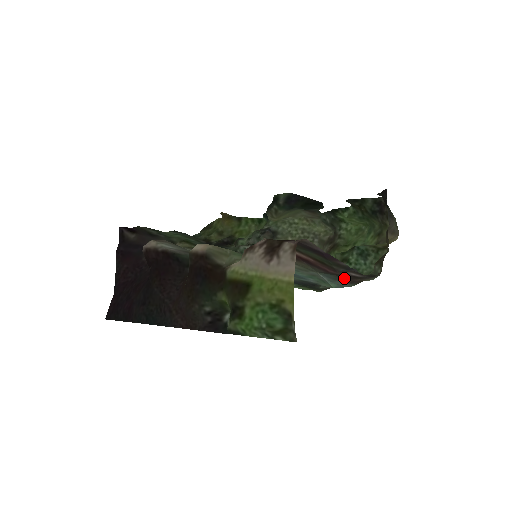
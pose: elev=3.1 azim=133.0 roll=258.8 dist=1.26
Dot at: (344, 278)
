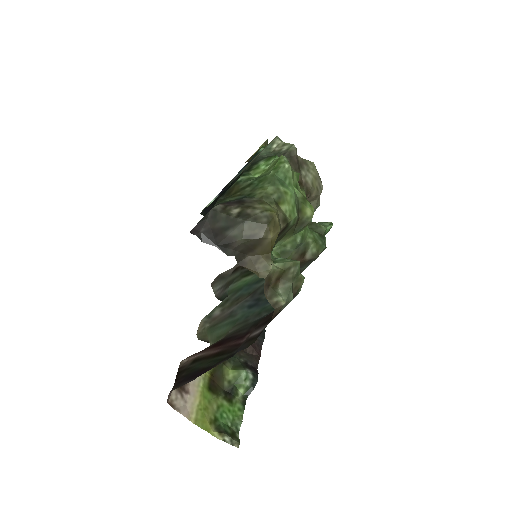
Dot at: (272, 312)
